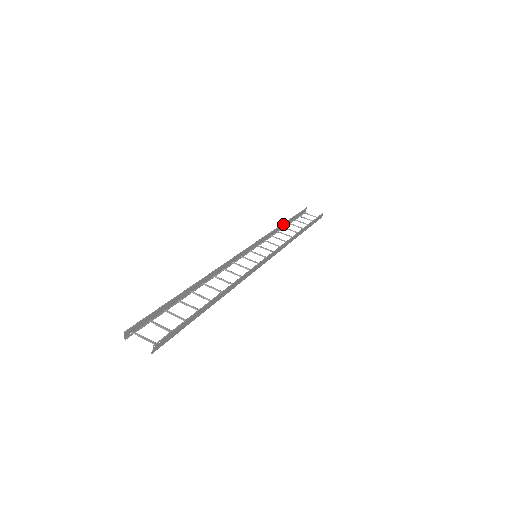
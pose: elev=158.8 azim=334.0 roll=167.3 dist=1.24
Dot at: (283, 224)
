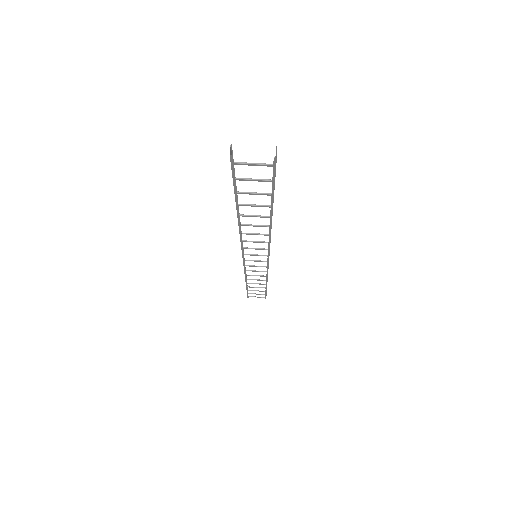
Dot at: occluded
